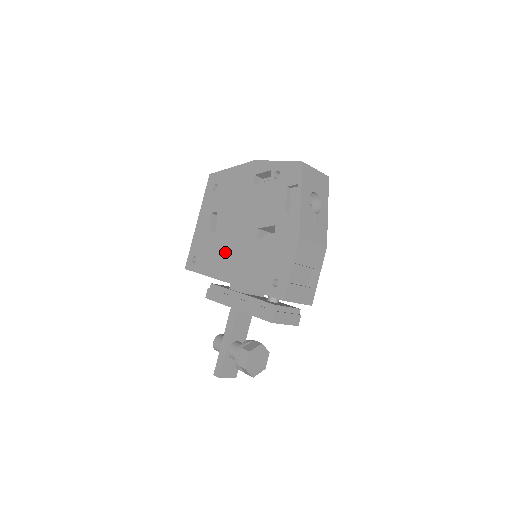
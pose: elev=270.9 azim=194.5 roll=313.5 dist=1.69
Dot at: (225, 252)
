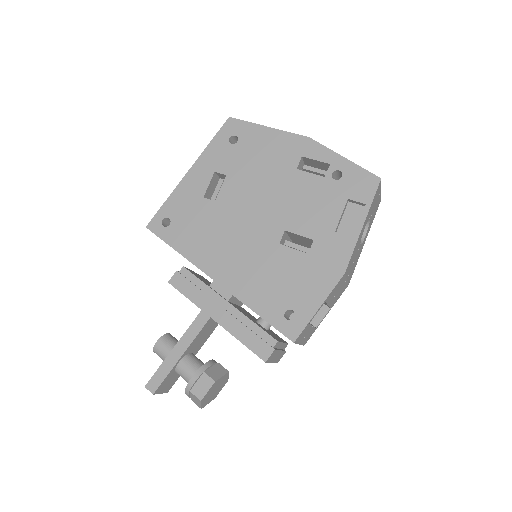
Dot at: (222, 237)
